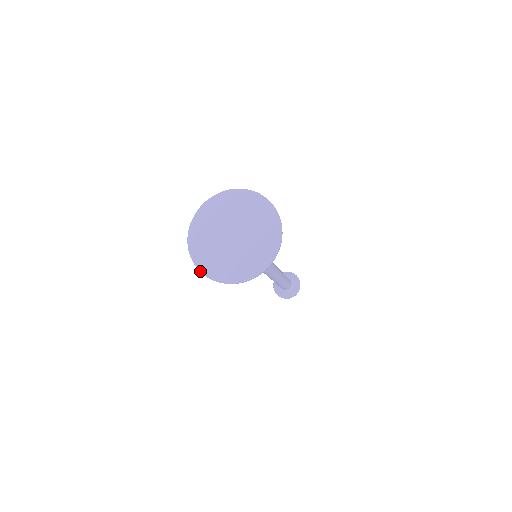
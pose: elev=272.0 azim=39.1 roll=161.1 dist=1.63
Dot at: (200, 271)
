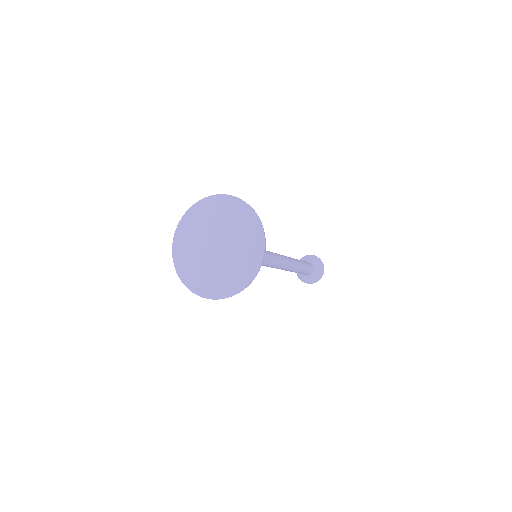
Dot at: (173, 261)
